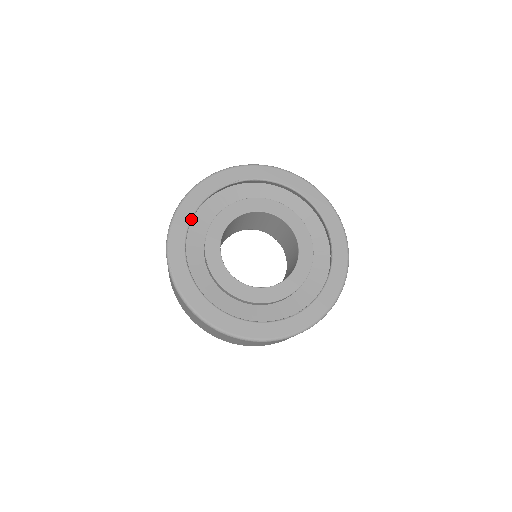
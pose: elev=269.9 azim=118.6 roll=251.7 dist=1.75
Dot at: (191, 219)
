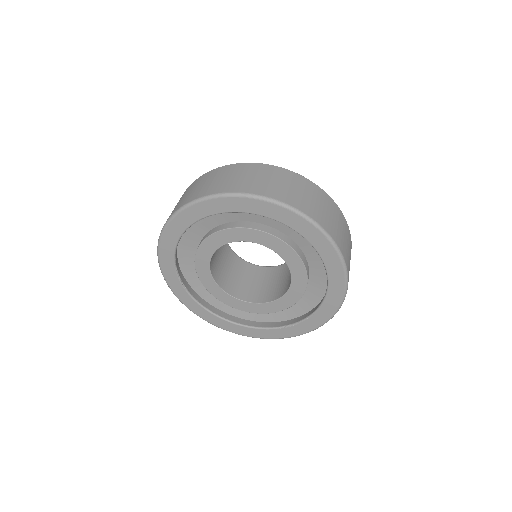
Dot at: (174, 253)
